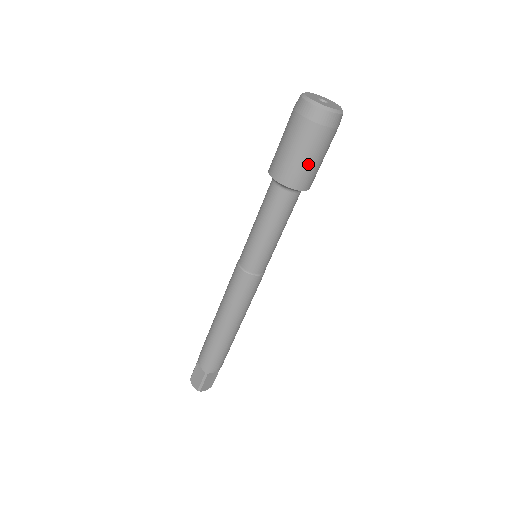
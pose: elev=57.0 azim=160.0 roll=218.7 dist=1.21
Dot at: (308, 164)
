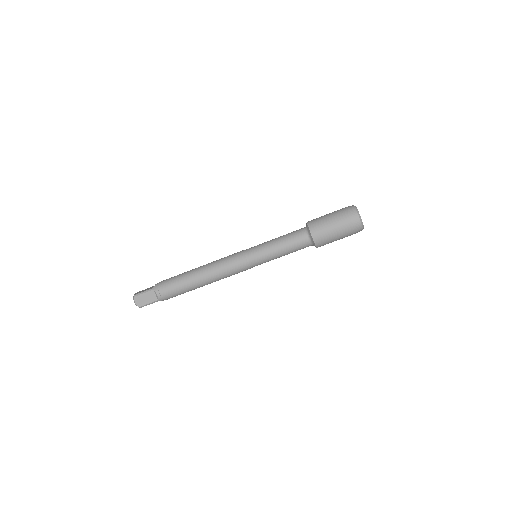
Dot at: (327, 225)
